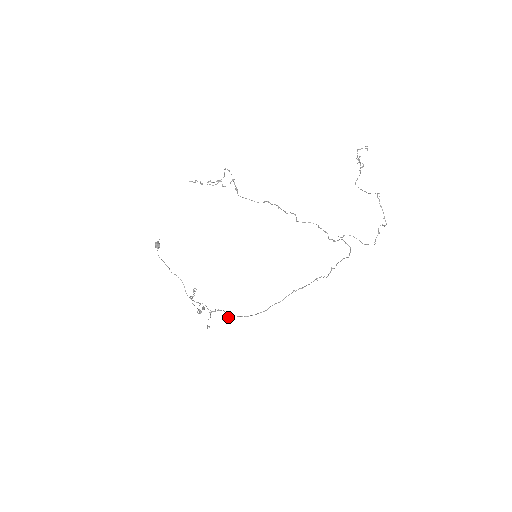
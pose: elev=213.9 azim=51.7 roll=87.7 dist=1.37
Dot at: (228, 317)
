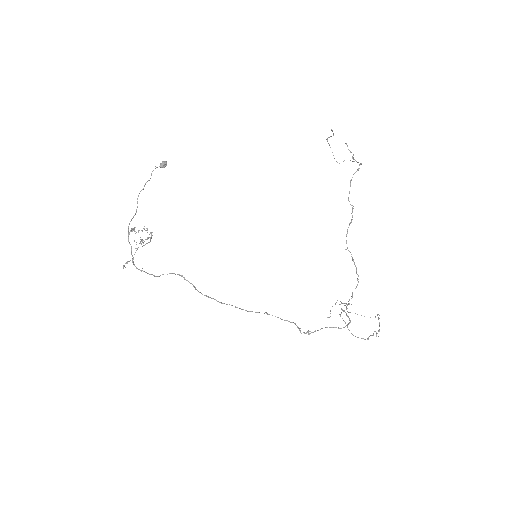
Dot at: occluded
